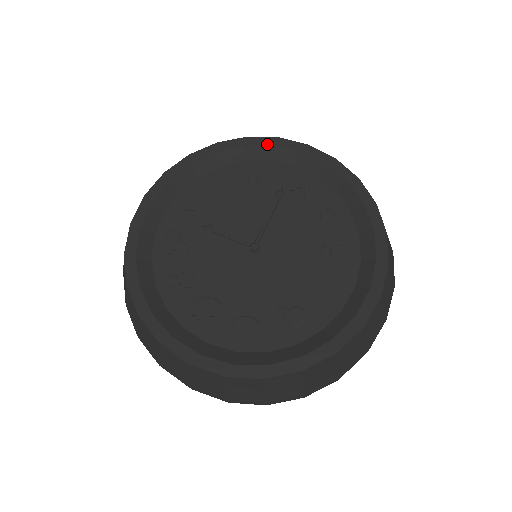
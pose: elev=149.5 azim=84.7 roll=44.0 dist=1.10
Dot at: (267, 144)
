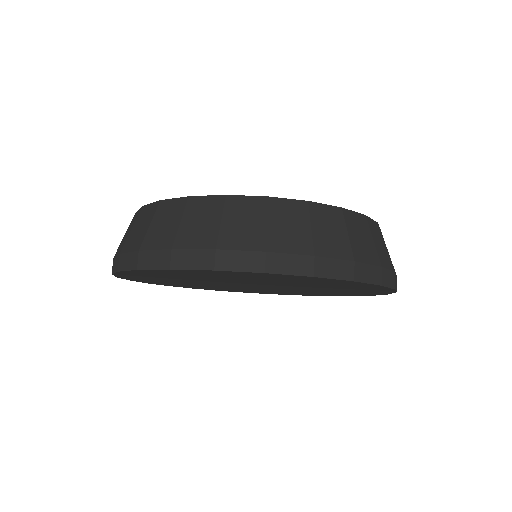
Dot at: occluded
